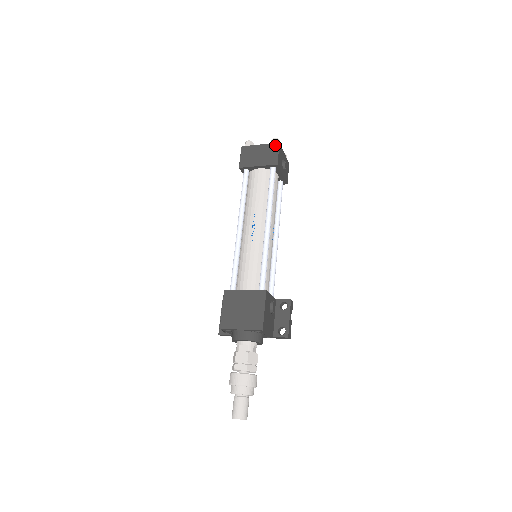
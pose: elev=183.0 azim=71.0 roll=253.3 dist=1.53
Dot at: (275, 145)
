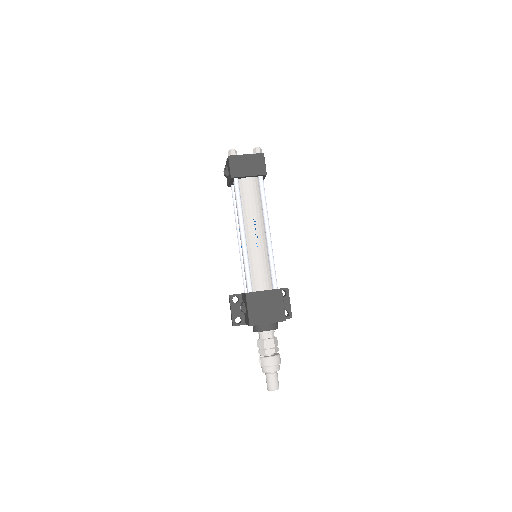
Dot at: (261, 155)
